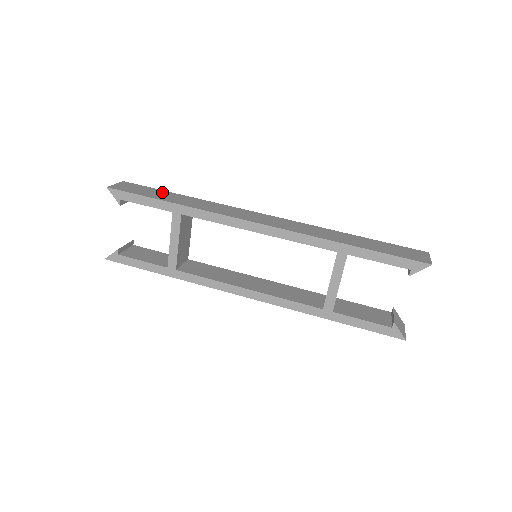
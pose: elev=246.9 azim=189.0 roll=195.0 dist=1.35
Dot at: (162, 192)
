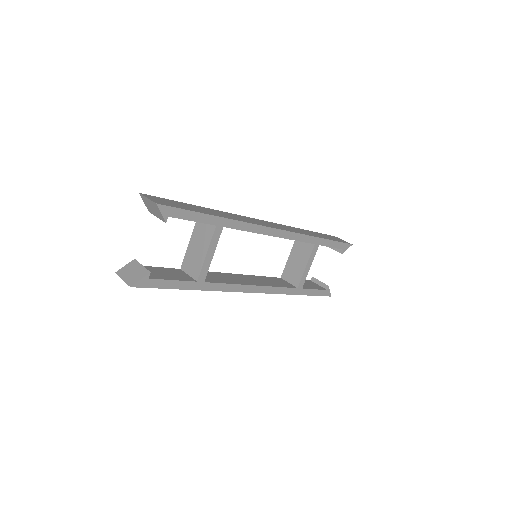
Dot at: (186, 204)
